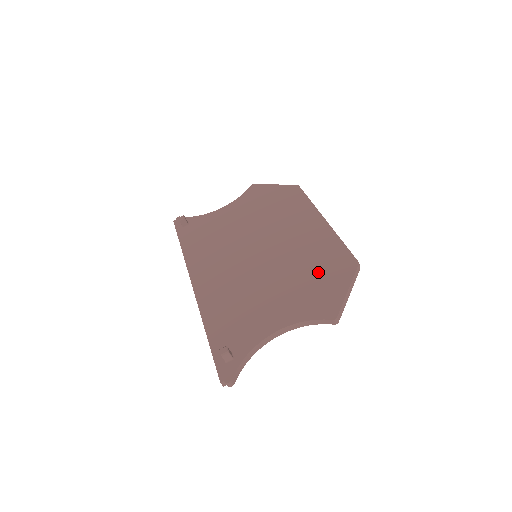
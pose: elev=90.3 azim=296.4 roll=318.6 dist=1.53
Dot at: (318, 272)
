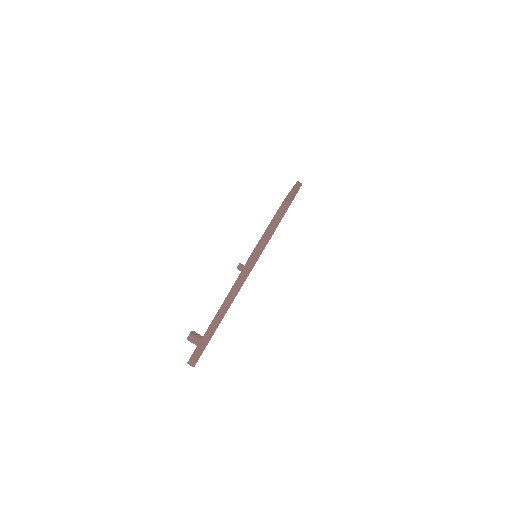
Dot at: occluded
